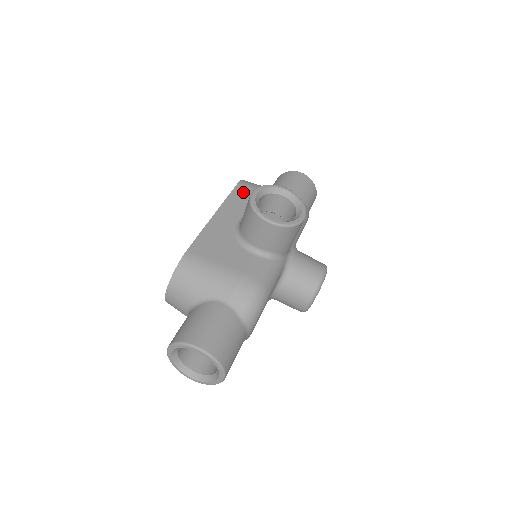
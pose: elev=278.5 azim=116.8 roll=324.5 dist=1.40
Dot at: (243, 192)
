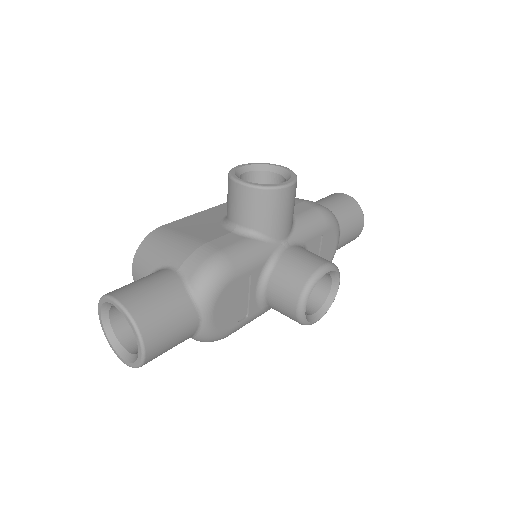
Dot at: occluded
